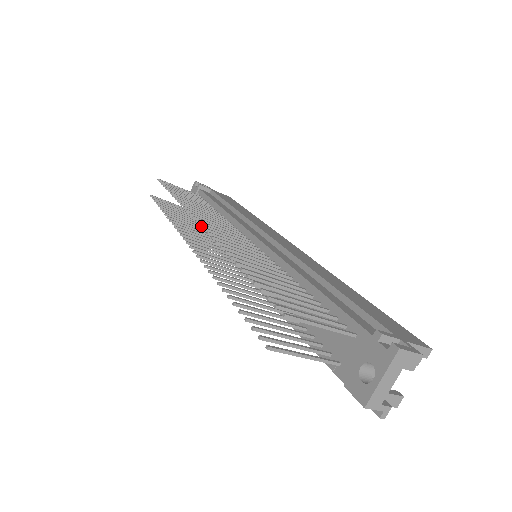
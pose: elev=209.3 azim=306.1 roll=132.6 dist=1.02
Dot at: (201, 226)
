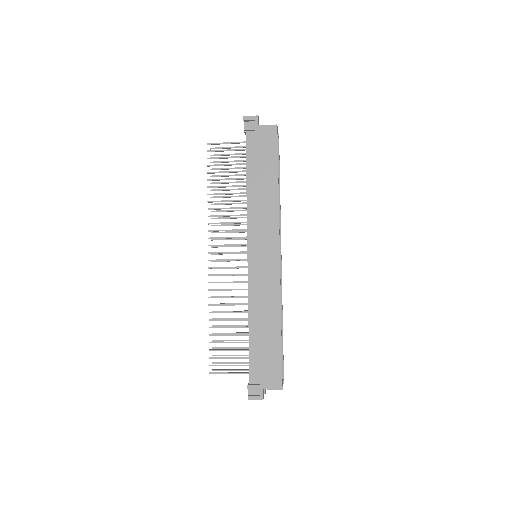
Dot at: occluded
